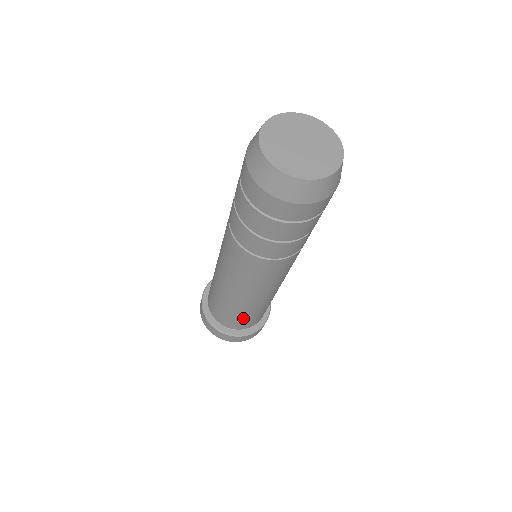
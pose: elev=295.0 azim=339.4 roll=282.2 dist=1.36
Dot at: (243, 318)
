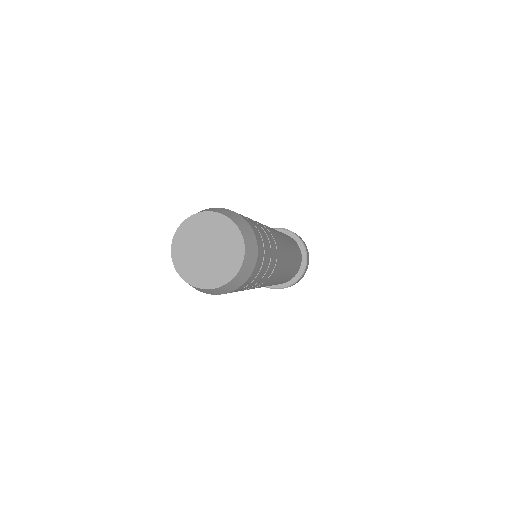
Dot at: occluded
